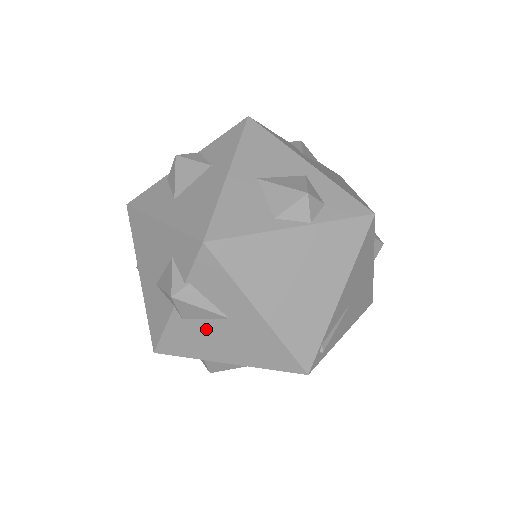
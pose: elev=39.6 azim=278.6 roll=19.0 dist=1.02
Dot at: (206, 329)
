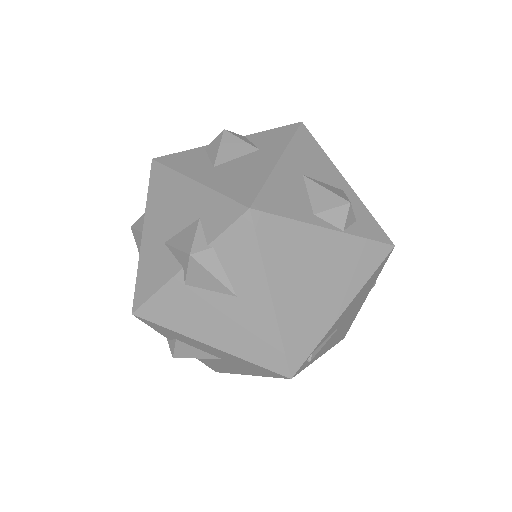
Dot at: (206, 302)
